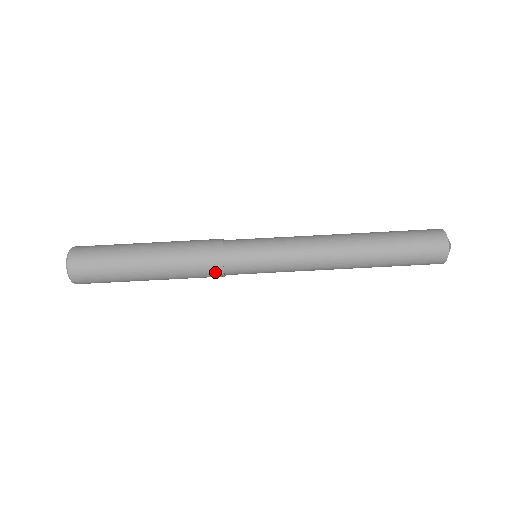
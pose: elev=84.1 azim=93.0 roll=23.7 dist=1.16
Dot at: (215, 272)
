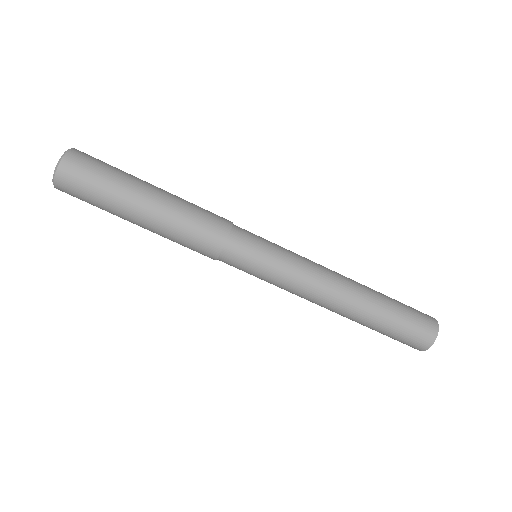
Dot at: (213, 245)
